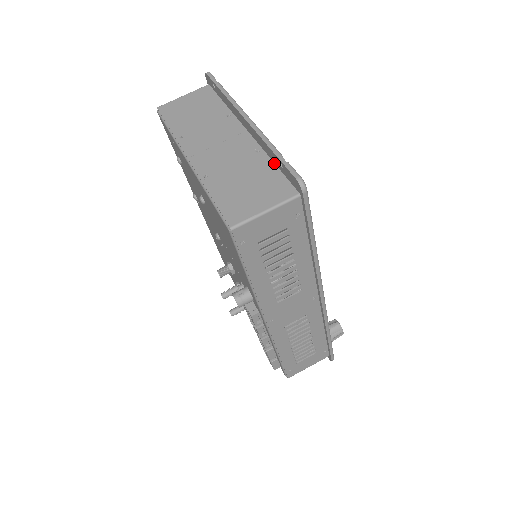
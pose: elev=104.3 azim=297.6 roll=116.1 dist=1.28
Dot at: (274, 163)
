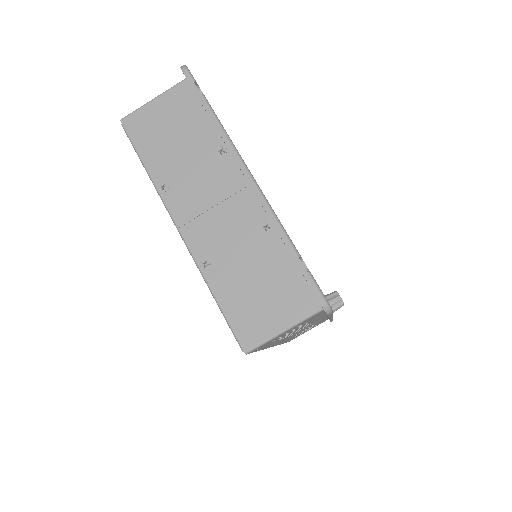
Dot at: (289, 252)
